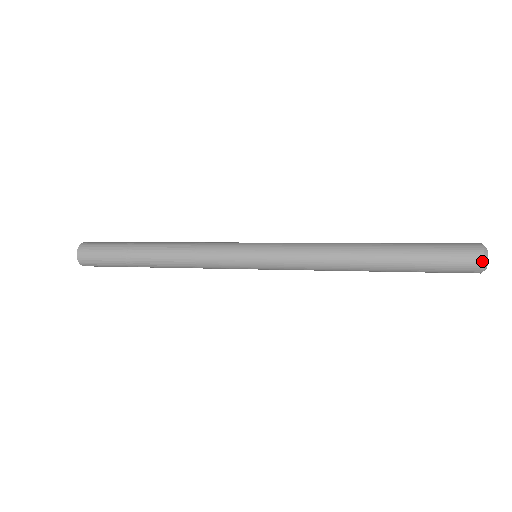
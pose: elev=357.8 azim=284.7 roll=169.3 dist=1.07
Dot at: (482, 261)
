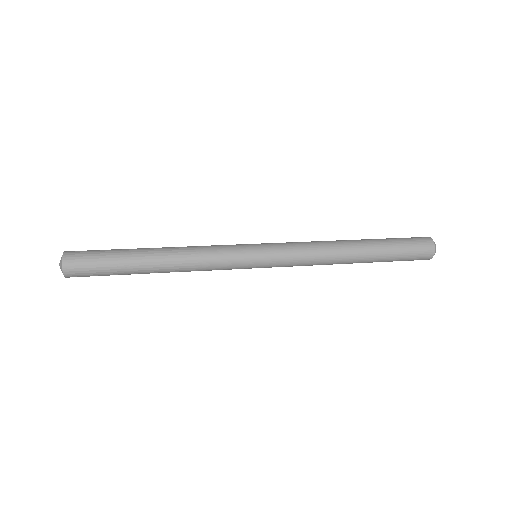
Dot at: (433, 253)
